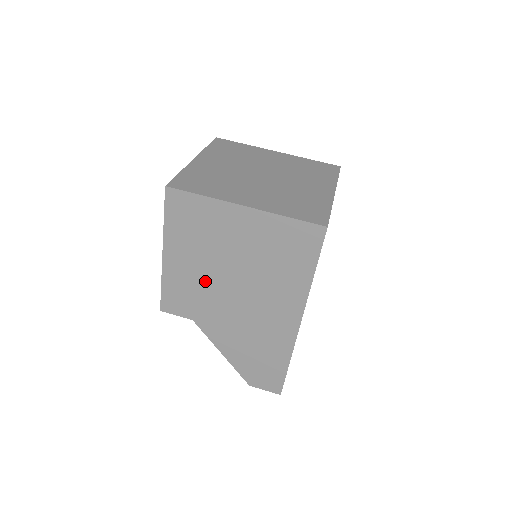
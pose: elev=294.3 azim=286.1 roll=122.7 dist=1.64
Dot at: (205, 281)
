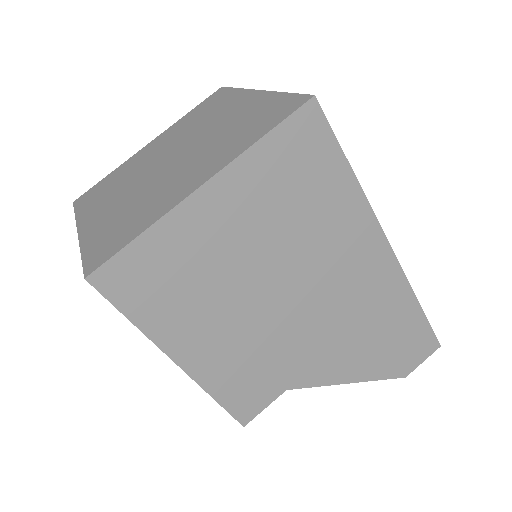
Dot at: (254, 331)
